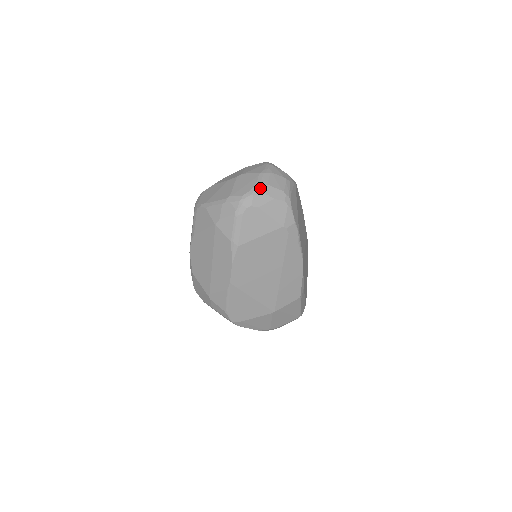
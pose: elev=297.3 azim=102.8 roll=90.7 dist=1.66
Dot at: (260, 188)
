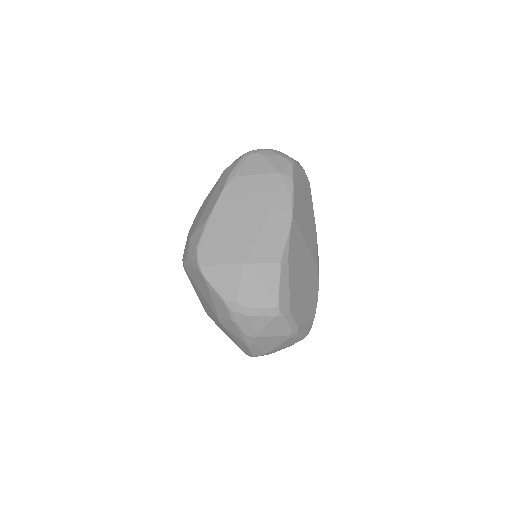
Dot at: (271, 149)
